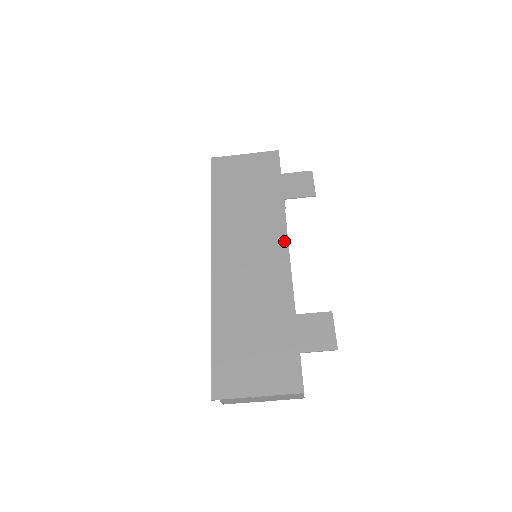
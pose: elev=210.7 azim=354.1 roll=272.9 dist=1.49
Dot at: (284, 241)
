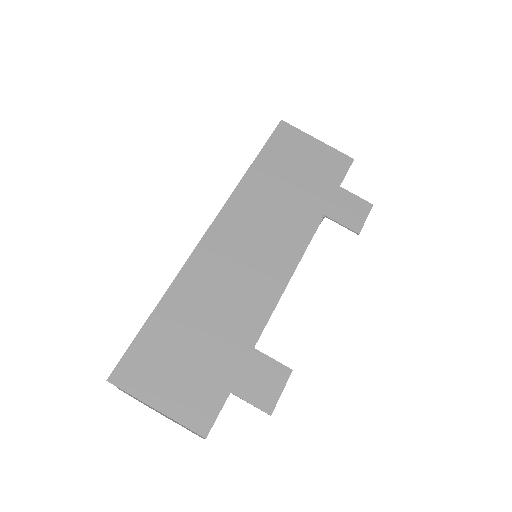
Dot at: (295, 260)
